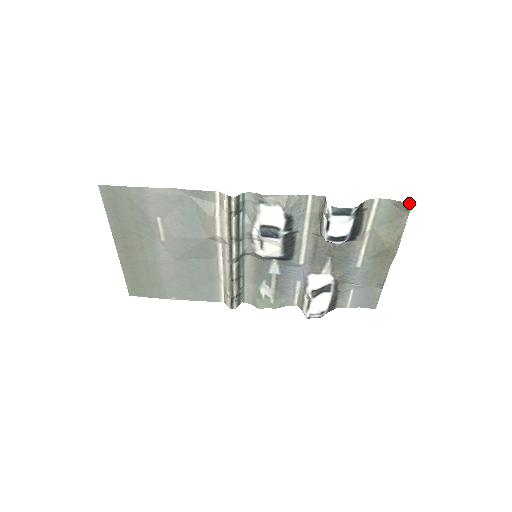
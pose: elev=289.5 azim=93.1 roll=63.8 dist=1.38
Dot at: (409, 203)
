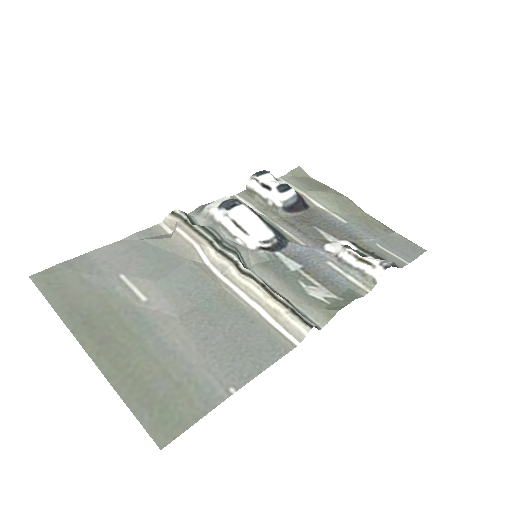
Dot at: (297, 168)
